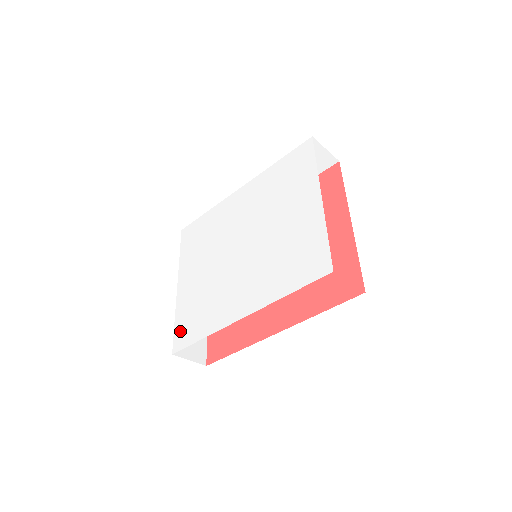
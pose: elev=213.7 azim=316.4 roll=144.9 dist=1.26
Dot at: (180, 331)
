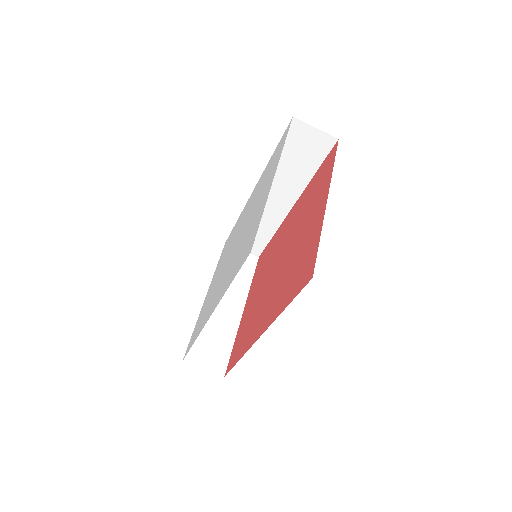
Dot at: (191, 338)
